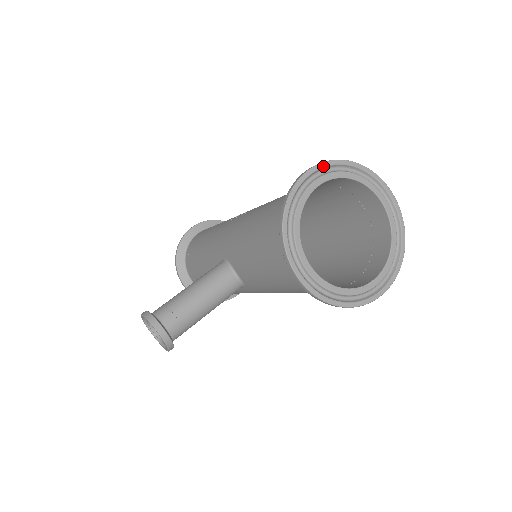
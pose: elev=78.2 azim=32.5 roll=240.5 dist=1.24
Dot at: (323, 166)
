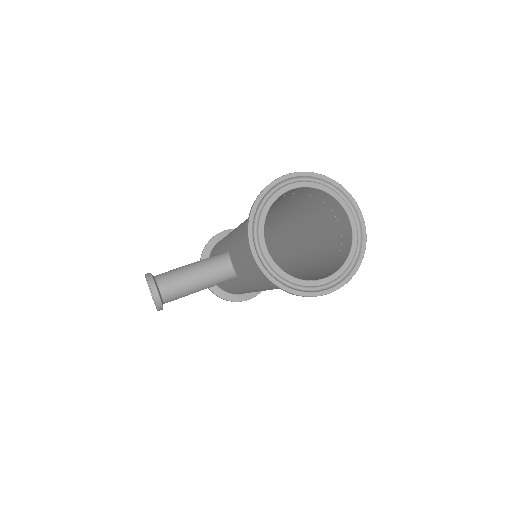
Dot at: (301, 175)
